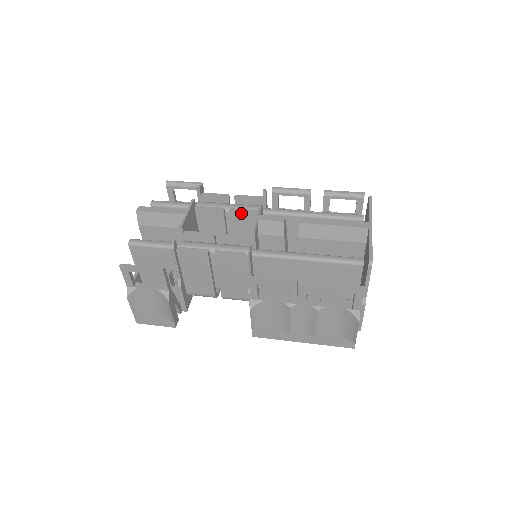
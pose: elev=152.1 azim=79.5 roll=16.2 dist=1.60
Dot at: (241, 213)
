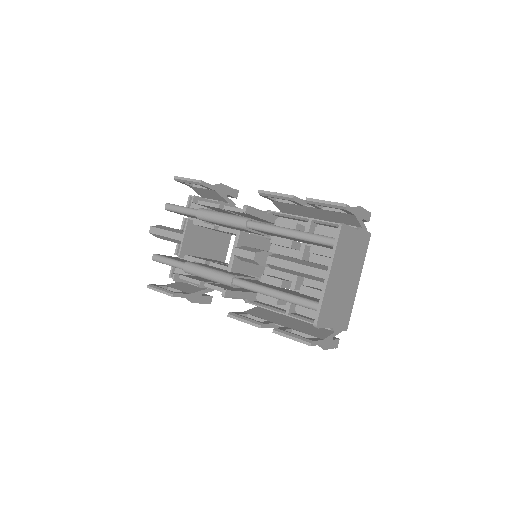
Dot at: (228, 232)
